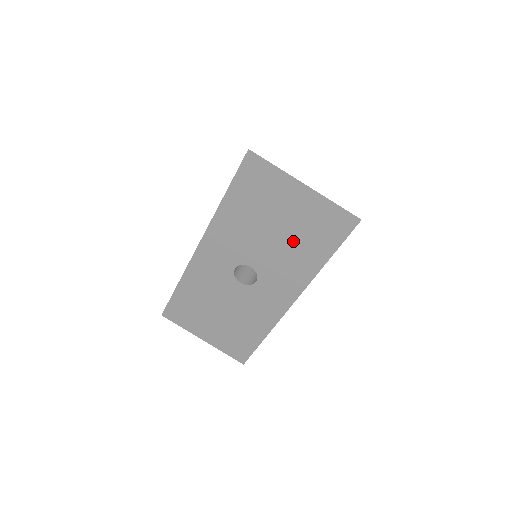
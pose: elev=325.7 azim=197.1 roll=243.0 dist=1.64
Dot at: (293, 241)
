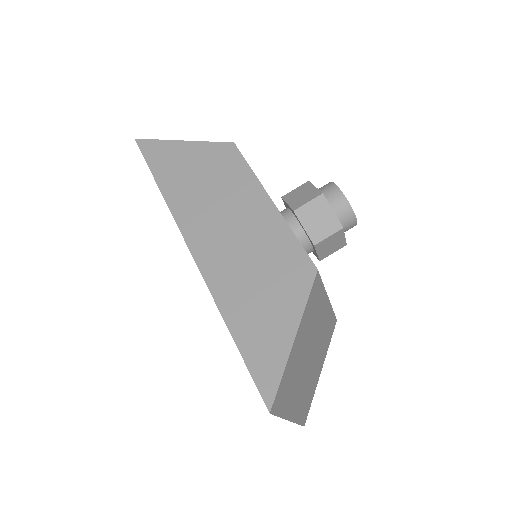
Dot at: occluded
